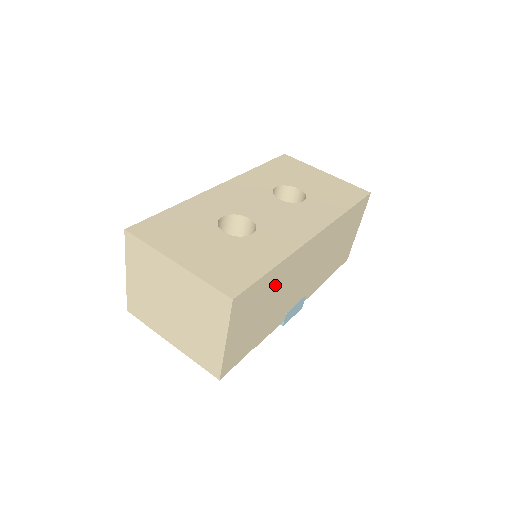
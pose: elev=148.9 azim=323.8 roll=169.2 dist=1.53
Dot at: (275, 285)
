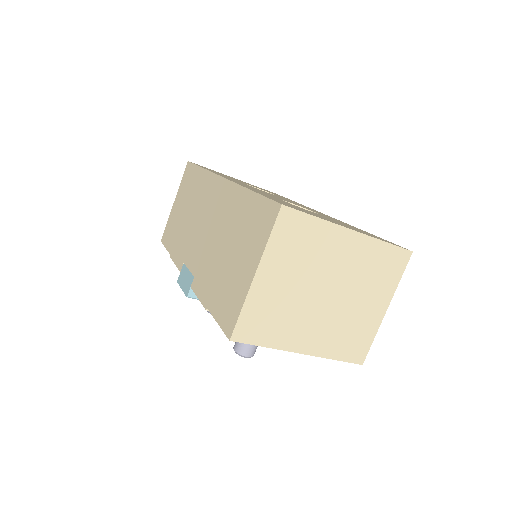
Dot at: occluded
